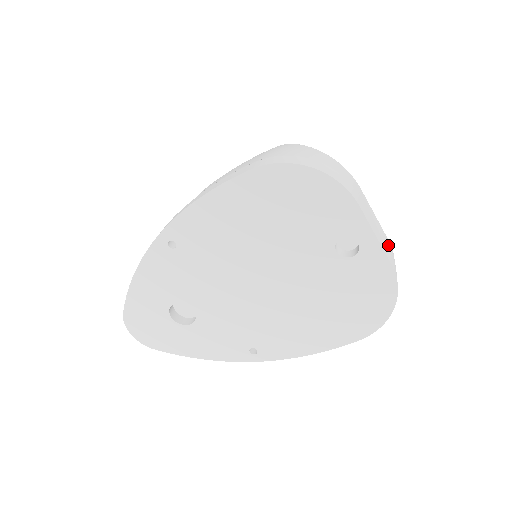
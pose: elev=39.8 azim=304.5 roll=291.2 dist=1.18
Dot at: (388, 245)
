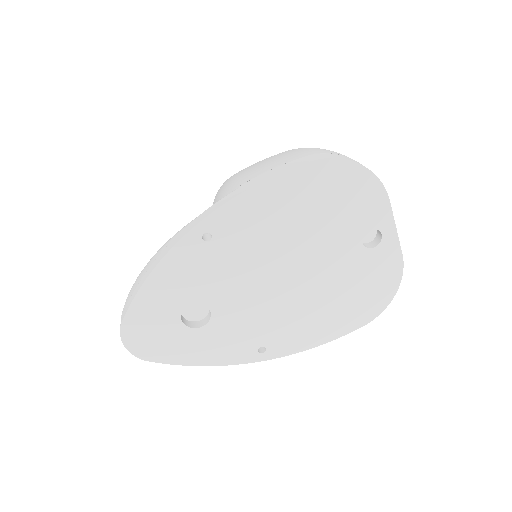
Dot at: occluded
